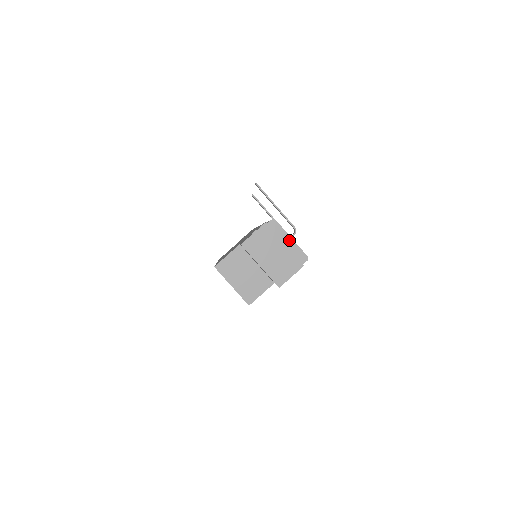
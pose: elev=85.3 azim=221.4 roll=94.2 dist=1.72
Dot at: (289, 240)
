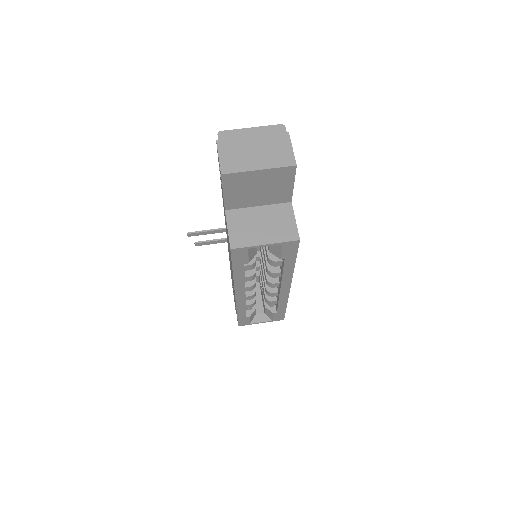
Dot at: (251, 131)
